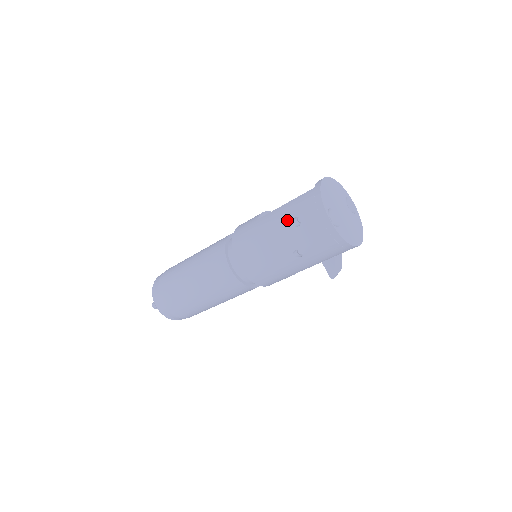
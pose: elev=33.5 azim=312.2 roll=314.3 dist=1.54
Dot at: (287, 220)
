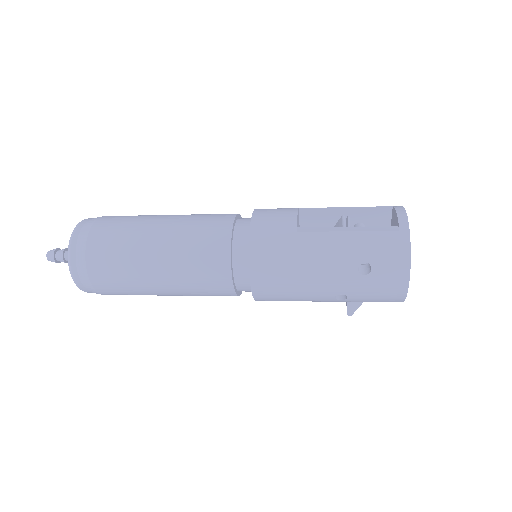
Dot at: (351, 260)
